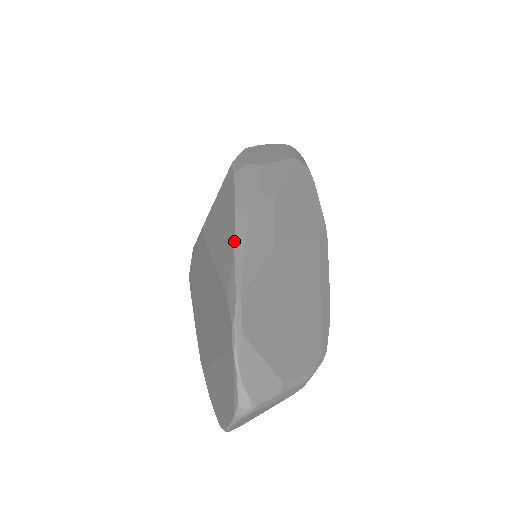
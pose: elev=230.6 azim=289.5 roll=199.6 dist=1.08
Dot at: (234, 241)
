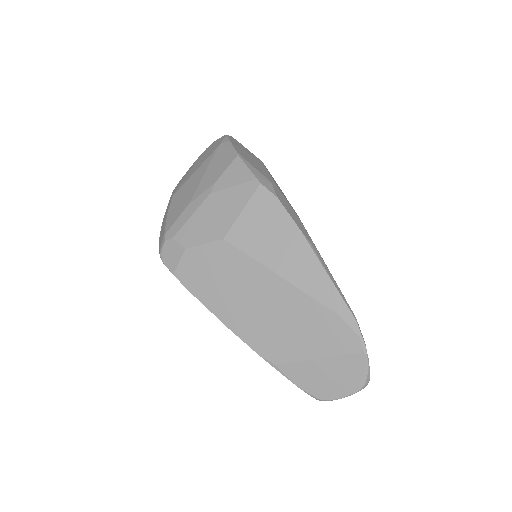
Dot at: (326, 271)
